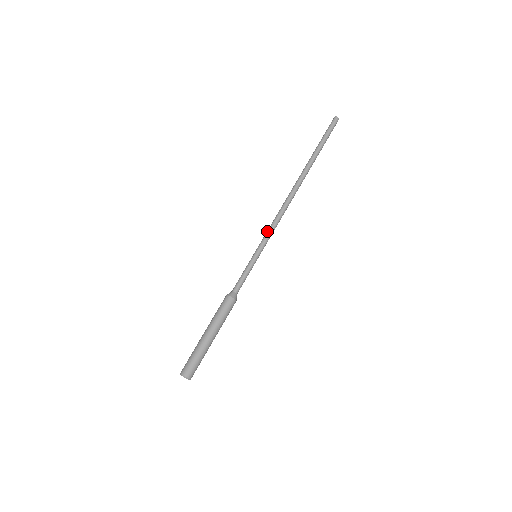
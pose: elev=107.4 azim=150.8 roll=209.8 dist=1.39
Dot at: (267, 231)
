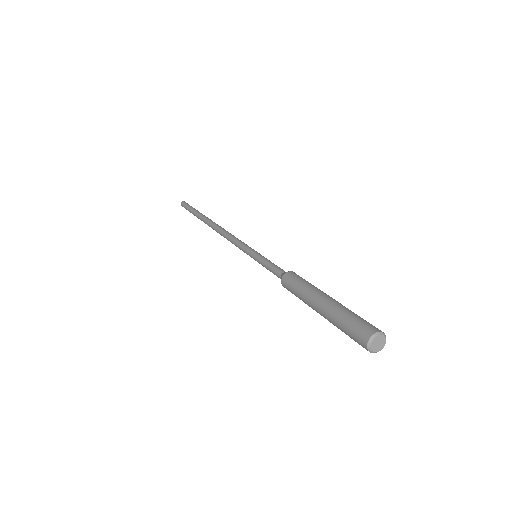
Dot at: (239, 241)
